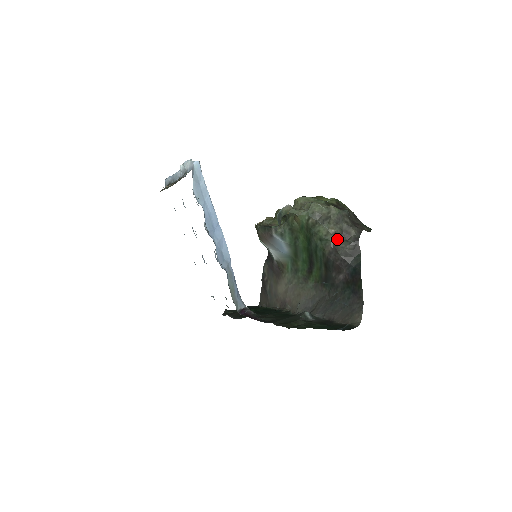
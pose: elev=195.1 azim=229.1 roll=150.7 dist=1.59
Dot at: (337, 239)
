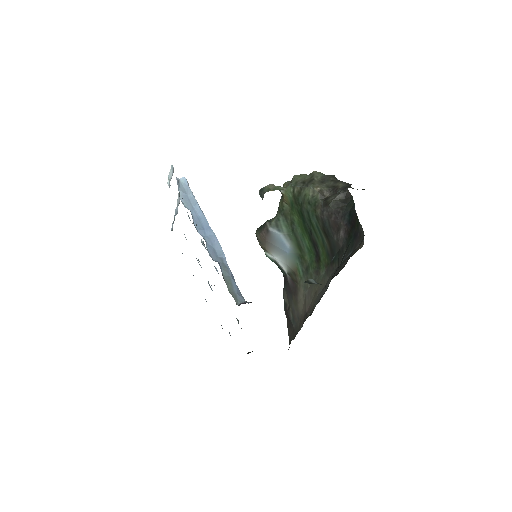
Dot at: (326, 196)
